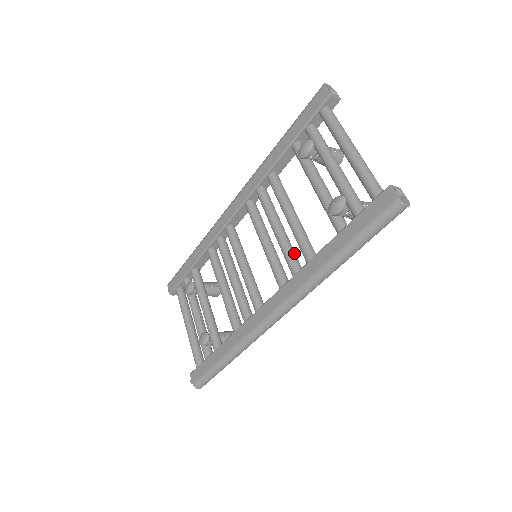
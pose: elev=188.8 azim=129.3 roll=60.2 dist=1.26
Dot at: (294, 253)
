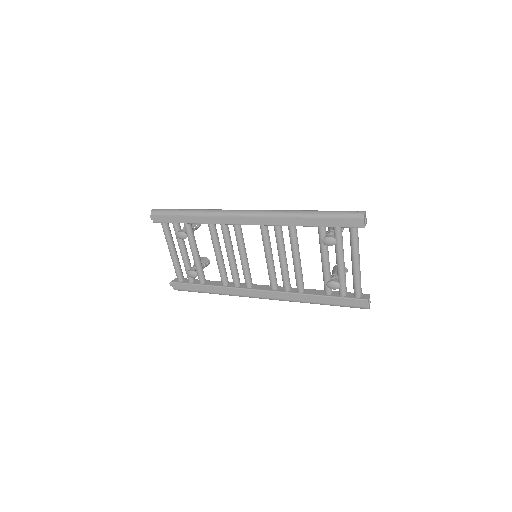
Dot at: occluded
